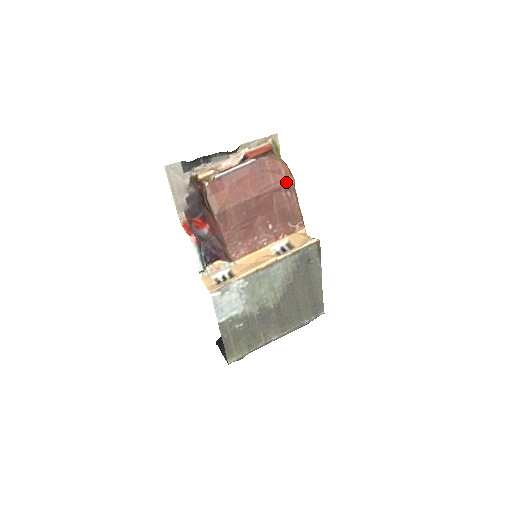
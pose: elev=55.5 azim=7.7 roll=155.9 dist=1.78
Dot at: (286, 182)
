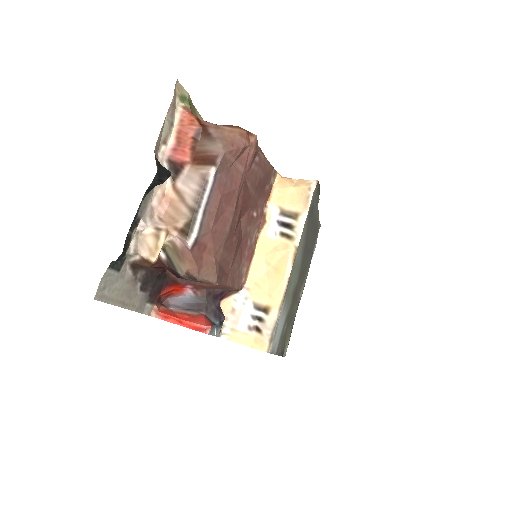
Dot at: (252, 151)
